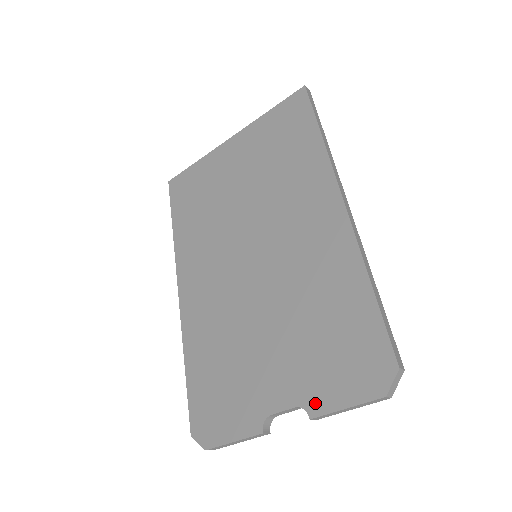
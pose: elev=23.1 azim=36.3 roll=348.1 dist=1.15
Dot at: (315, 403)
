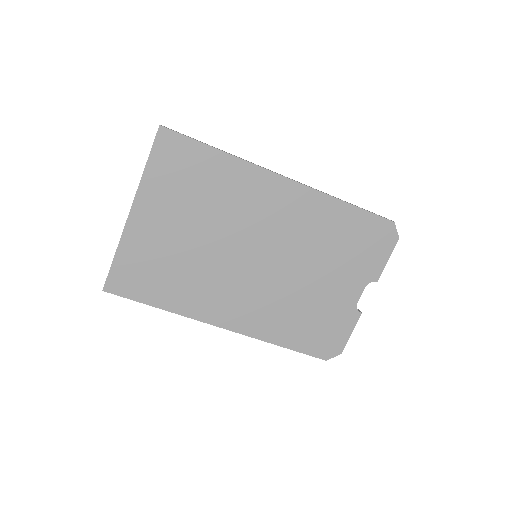
Dot at: (373, 275)
